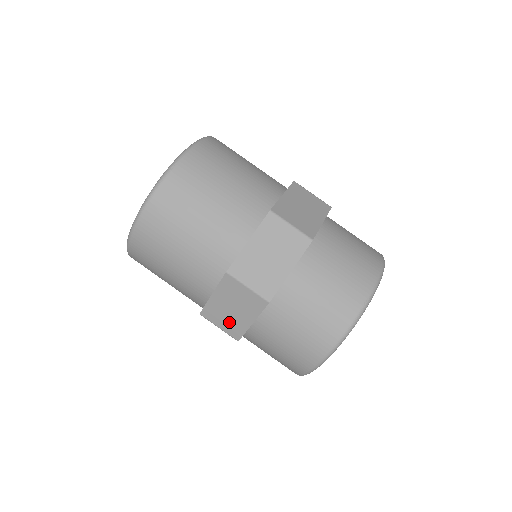
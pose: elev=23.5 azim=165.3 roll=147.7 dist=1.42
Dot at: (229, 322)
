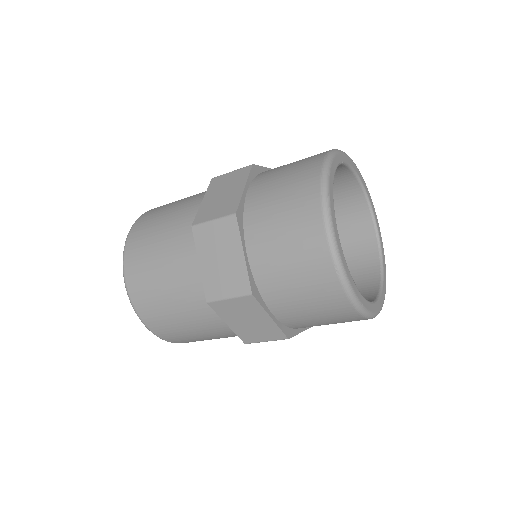
Dot at: (230, 279)
